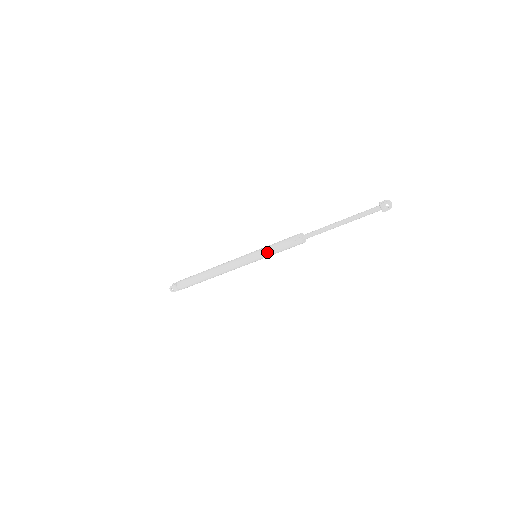
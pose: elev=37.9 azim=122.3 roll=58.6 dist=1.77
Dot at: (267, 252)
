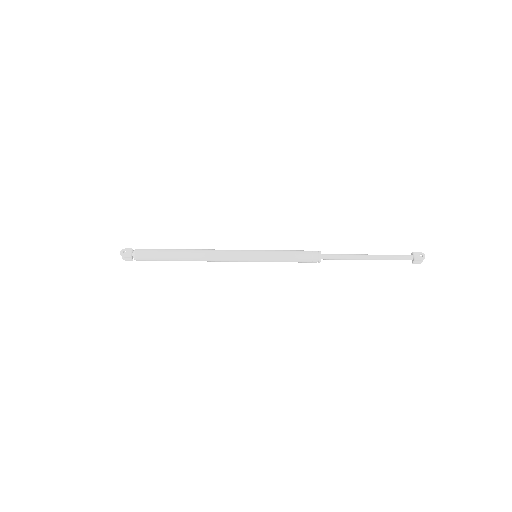
Dot at: (274, 252)
